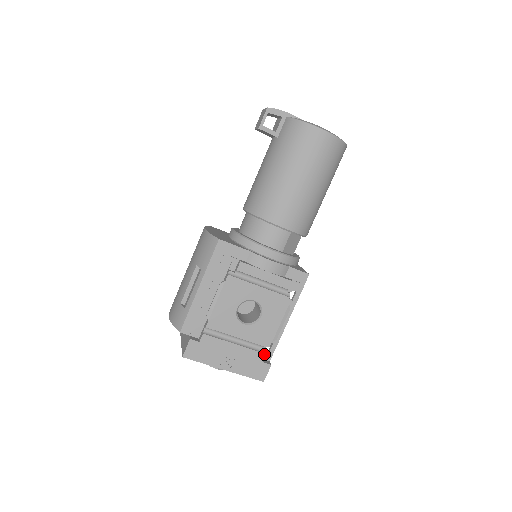
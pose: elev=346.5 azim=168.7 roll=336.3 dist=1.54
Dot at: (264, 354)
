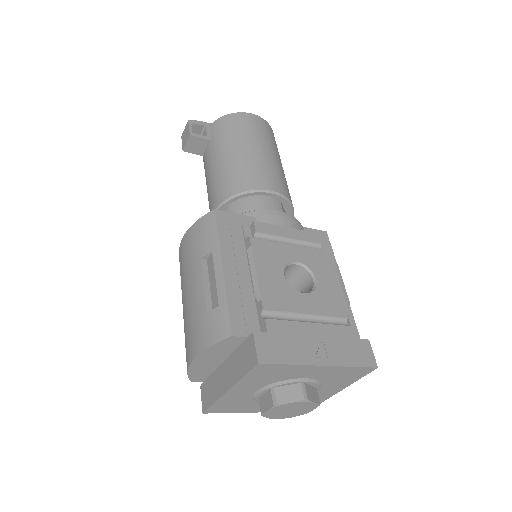
Dot at: (351, 327)
